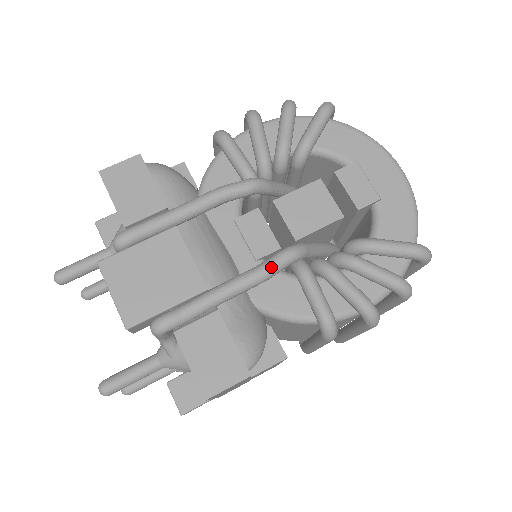
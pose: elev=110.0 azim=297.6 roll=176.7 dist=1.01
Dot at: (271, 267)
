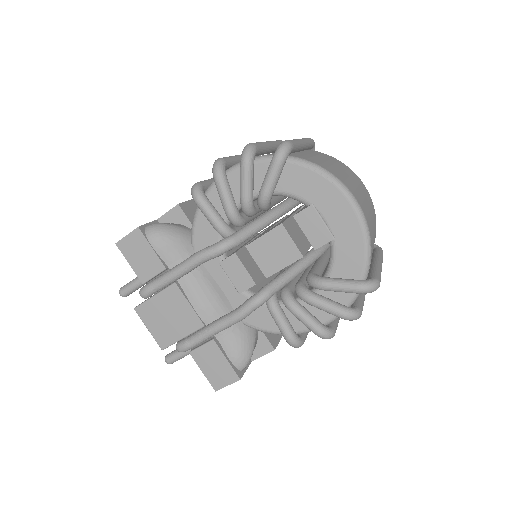
Dot at: (242, 315)
